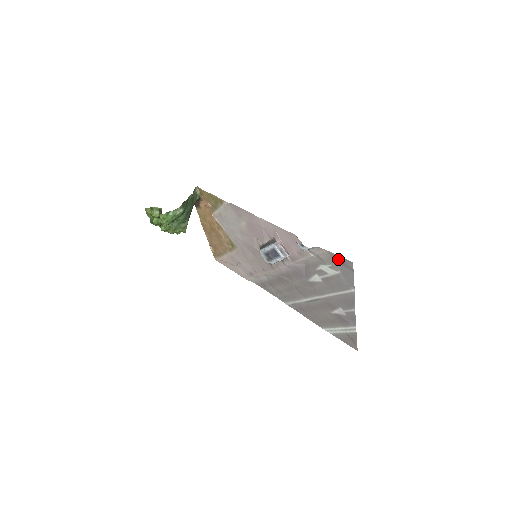
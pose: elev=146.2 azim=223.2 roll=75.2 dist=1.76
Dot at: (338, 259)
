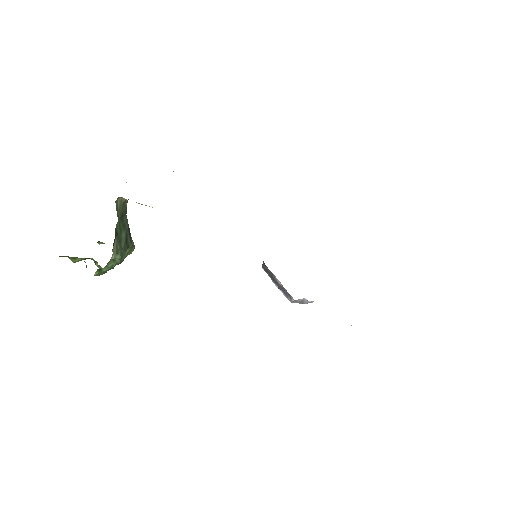
Dot at: occluded
